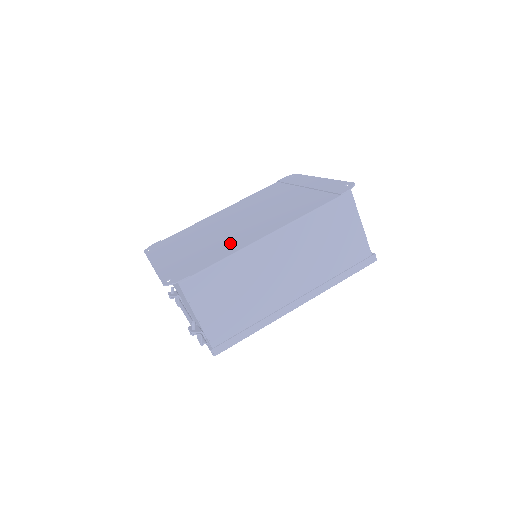
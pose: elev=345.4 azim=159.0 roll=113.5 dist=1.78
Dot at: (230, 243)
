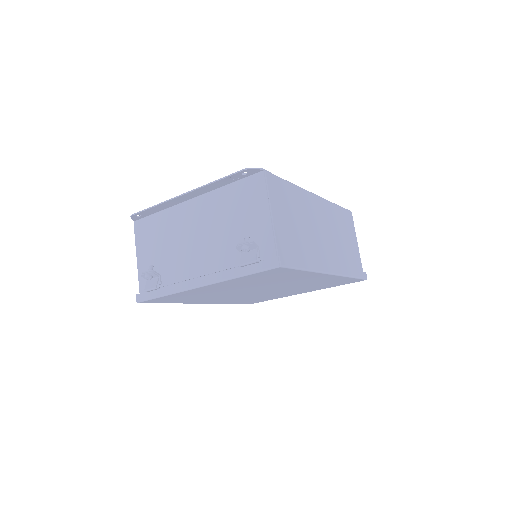
Dot at: occluded
